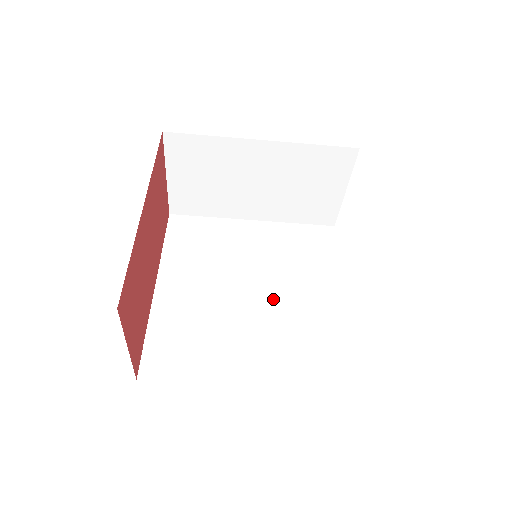
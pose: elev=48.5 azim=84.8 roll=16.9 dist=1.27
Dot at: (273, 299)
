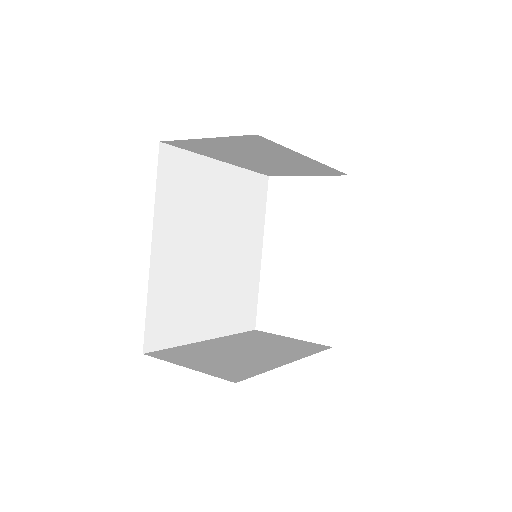
Dot at: (227, 259)
